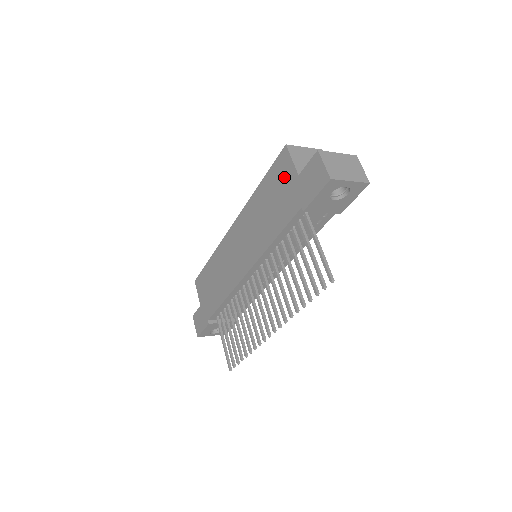
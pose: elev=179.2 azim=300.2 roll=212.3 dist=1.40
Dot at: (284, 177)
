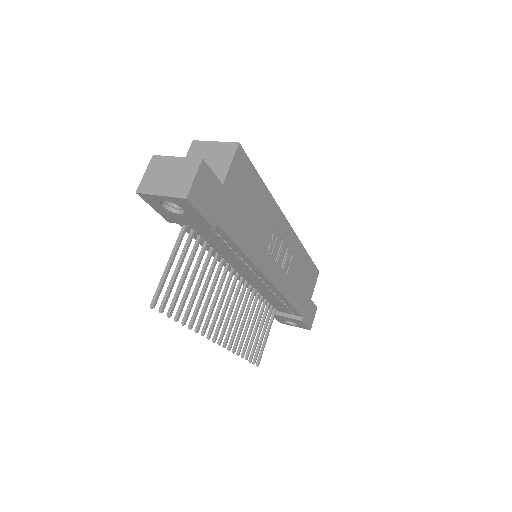
Dot at: occluded
